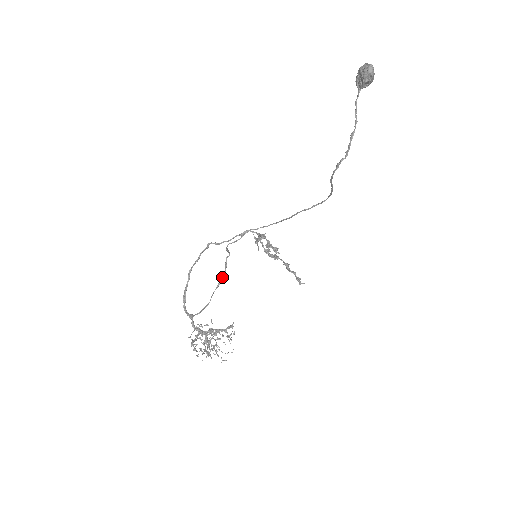
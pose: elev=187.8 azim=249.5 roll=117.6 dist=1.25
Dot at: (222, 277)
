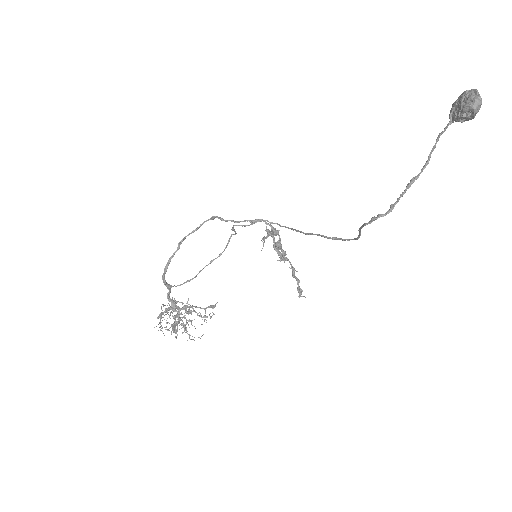
Dot at: (219, 254)
